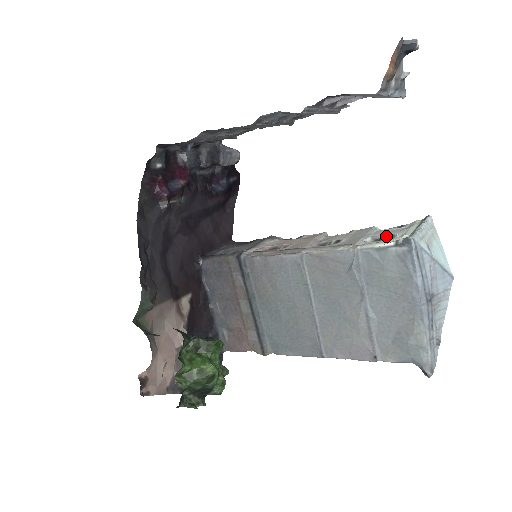
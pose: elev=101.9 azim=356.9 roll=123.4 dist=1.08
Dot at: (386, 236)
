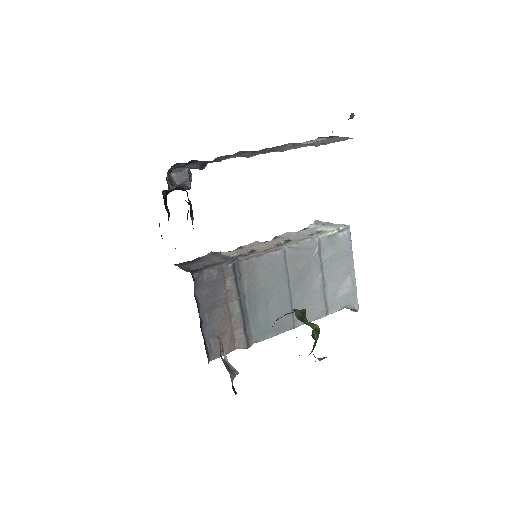
Dot at: (314, 232)
